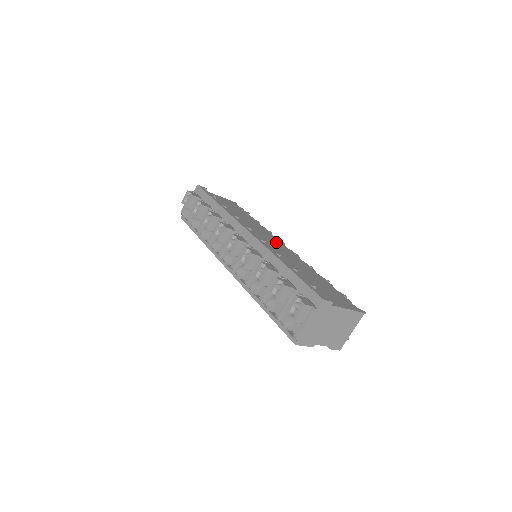
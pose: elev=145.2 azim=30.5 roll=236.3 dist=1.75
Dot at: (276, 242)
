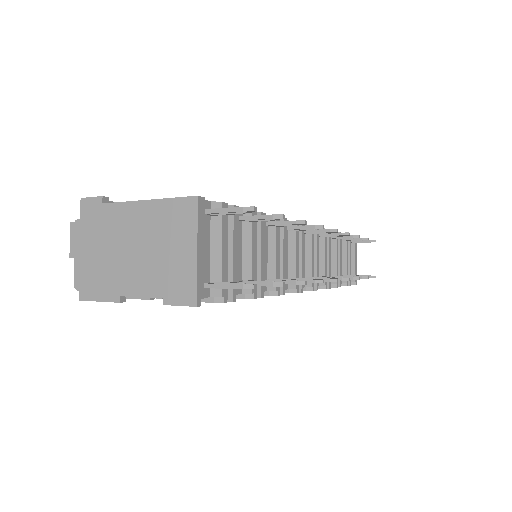
Dot at: occluded
